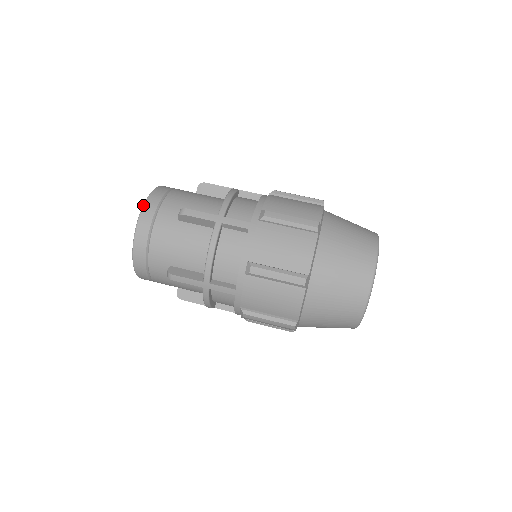
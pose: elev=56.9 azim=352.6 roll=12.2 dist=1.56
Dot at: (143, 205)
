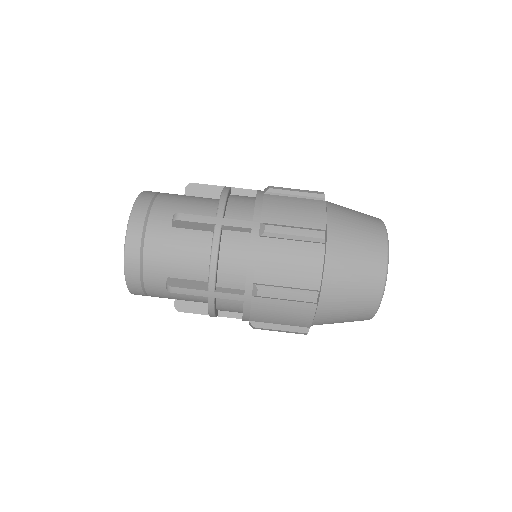
Dot at: (124, 272)
